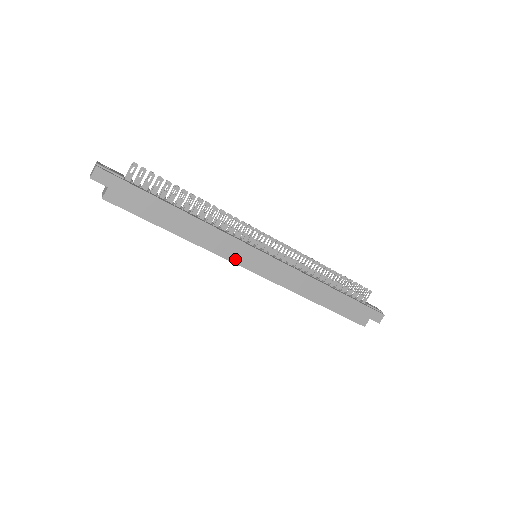
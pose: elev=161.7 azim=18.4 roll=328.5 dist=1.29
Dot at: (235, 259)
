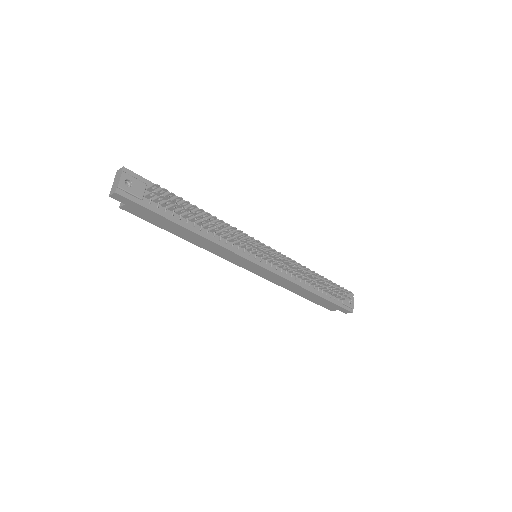
Dot at: (232, 261)
